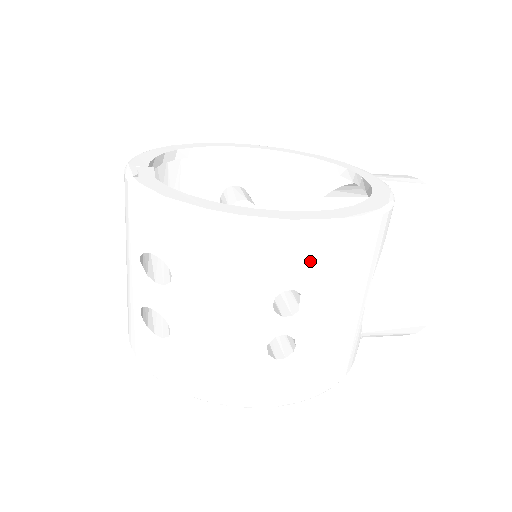
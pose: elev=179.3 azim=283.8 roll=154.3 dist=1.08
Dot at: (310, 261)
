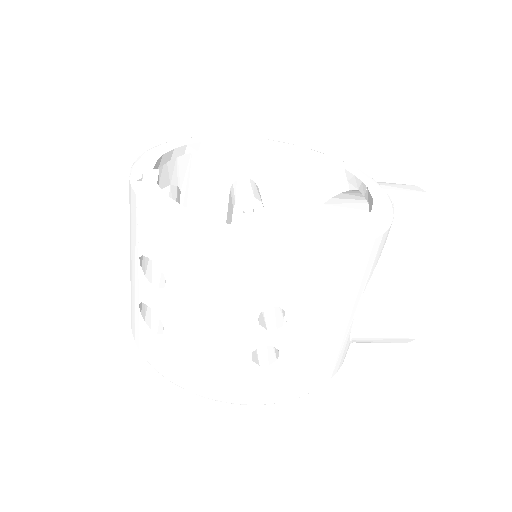
Dot at: (296, 283)
